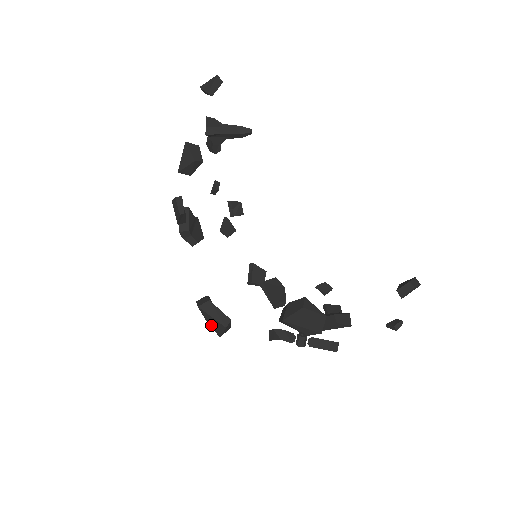
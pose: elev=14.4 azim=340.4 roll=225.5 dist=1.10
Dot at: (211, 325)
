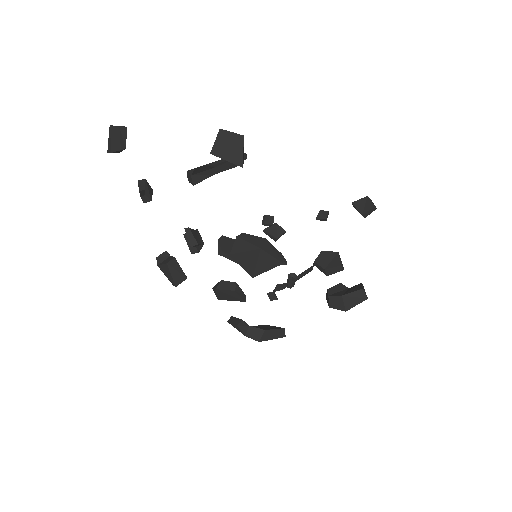
Dot at: occluded
